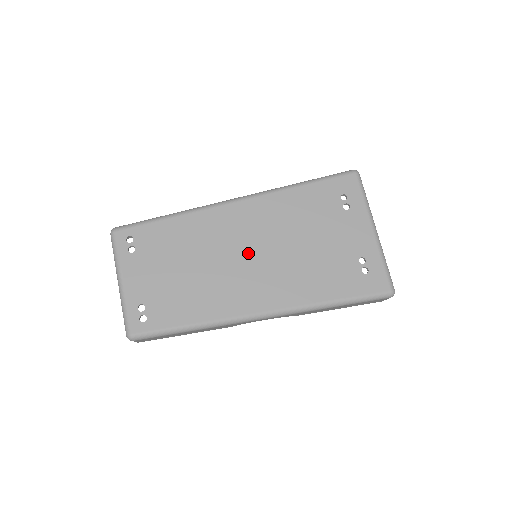
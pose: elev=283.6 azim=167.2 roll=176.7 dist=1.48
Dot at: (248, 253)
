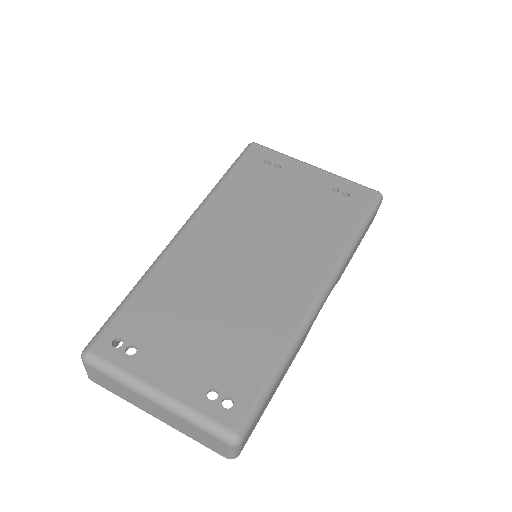
Dot at: (250, 254)
